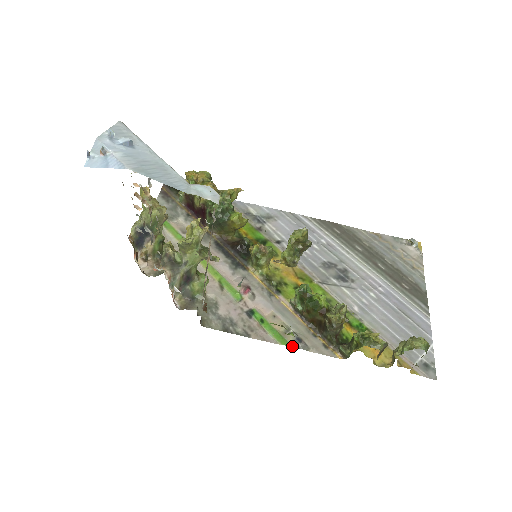
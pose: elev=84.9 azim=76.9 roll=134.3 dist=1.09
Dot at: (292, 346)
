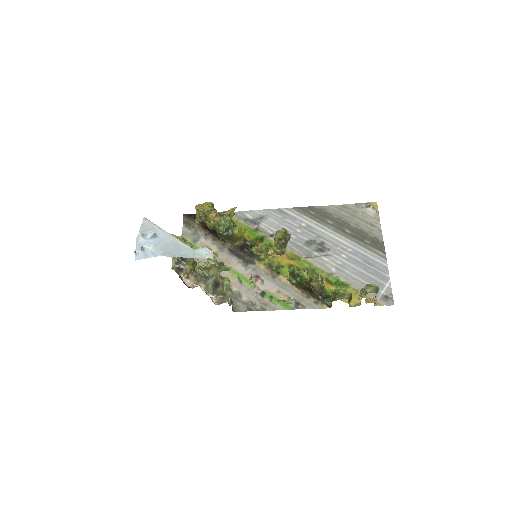
Dot at: (294, 309)
